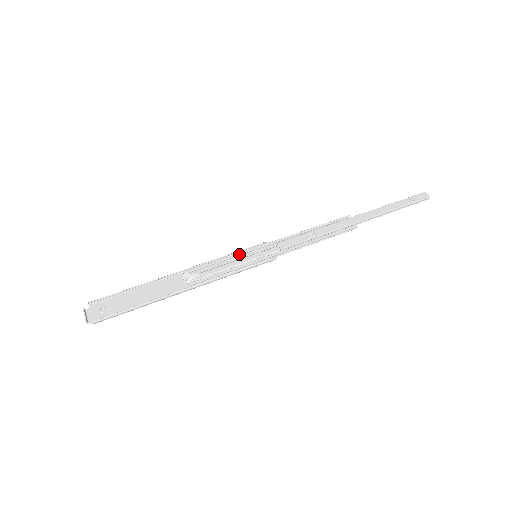
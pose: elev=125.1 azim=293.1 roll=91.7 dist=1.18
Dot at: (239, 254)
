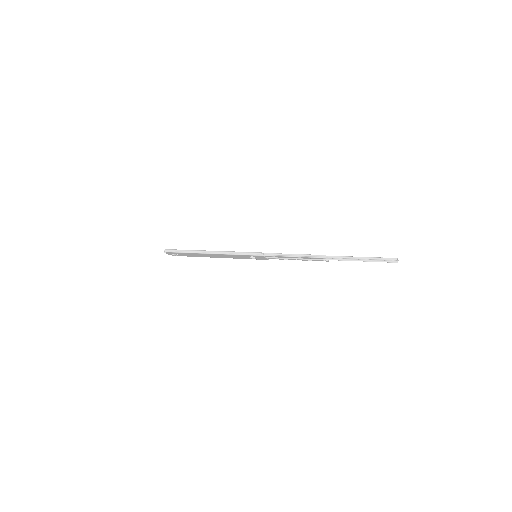
Dot at: occluded
